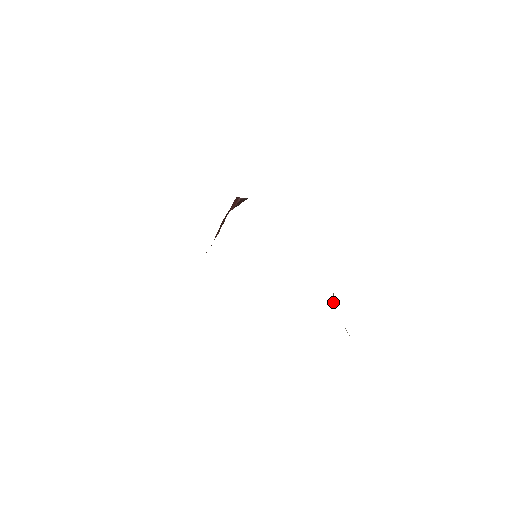
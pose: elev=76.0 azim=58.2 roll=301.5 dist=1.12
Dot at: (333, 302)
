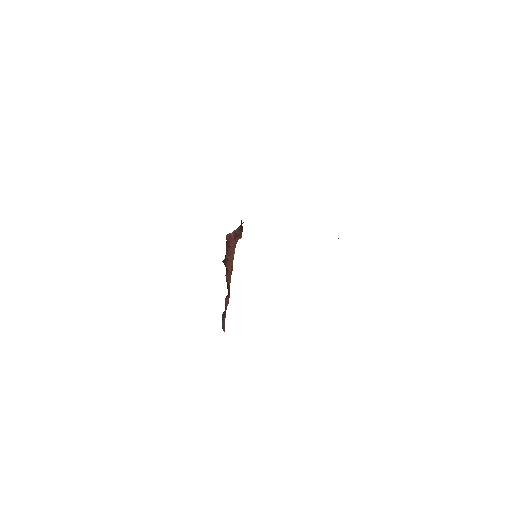
Dot at: occluded
